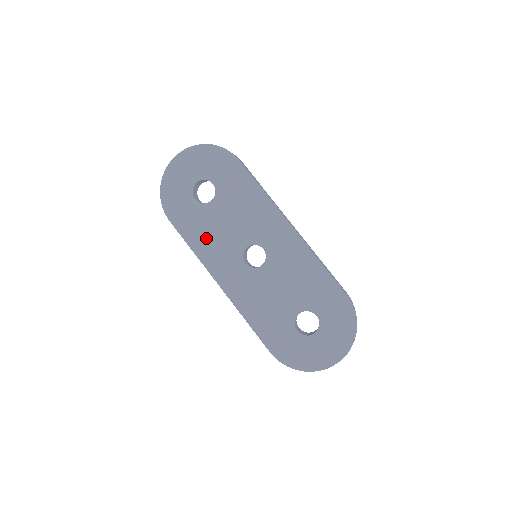
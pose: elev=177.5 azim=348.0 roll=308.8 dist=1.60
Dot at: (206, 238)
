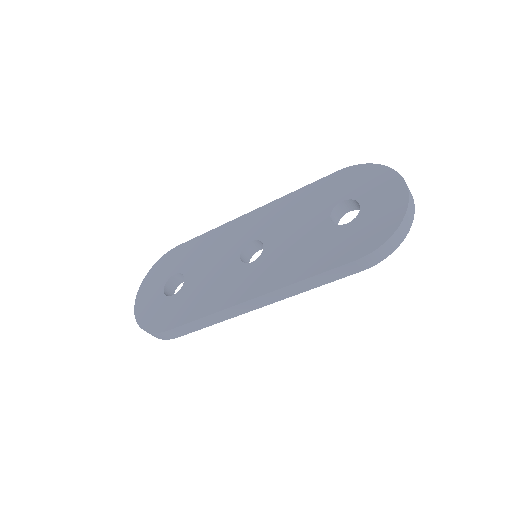
Dot at: (205, 297)
